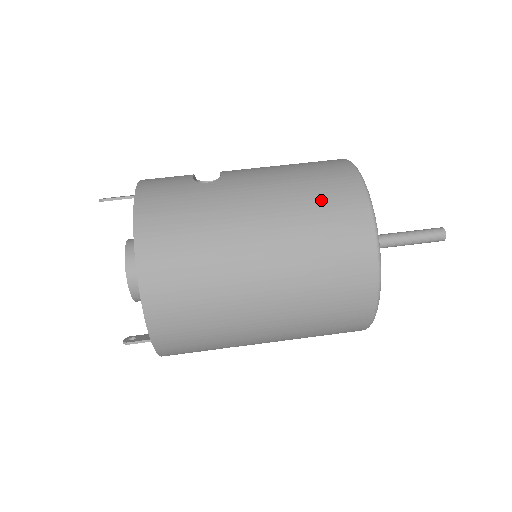
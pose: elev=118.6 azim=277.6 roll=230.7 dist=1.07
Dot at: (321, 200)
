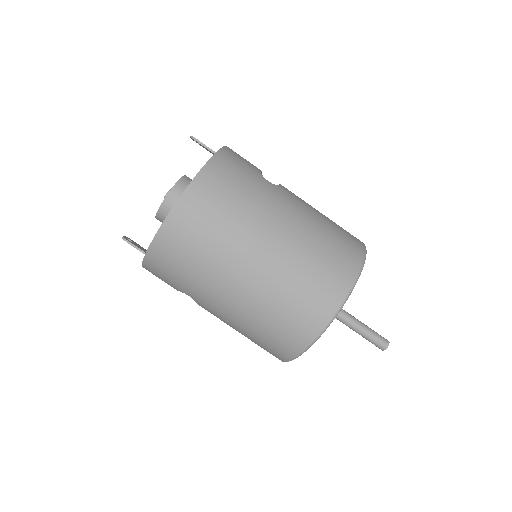
Dot at: (330, 249)
